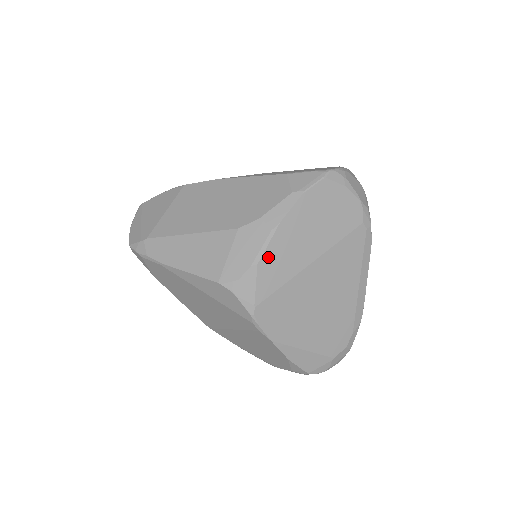
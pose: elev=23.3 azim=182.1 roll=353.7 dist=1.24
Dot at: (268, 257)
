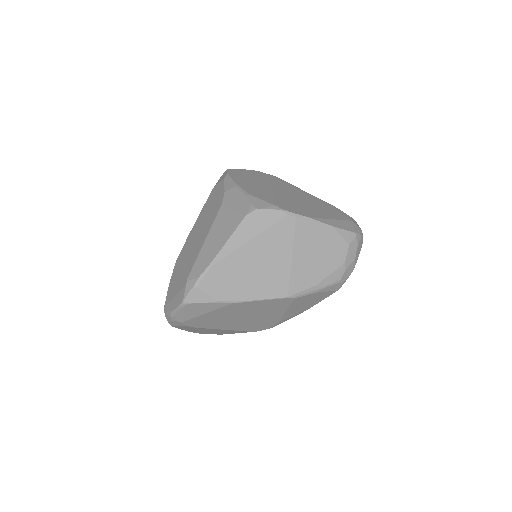
Dot at: (250, 192)
